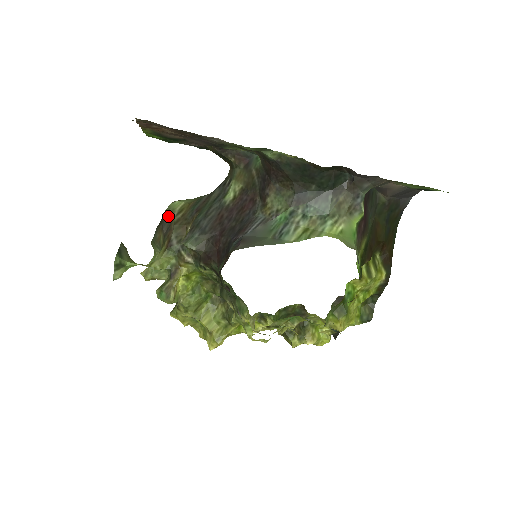
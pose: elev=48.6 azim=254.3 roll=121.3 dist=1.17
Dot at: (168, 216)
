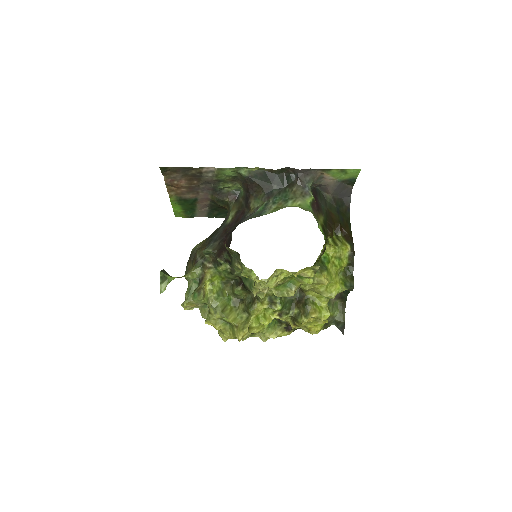
Dot at: (193, 251)
